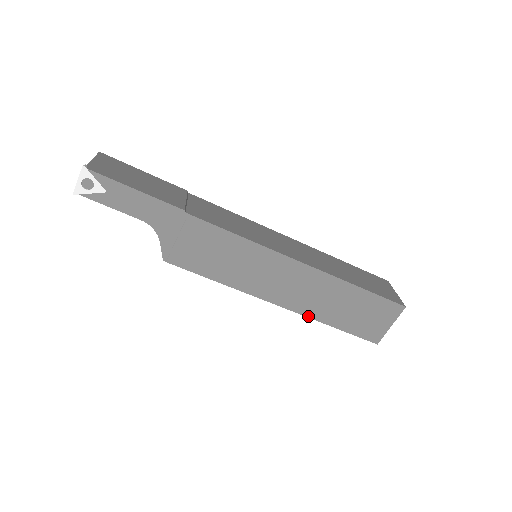
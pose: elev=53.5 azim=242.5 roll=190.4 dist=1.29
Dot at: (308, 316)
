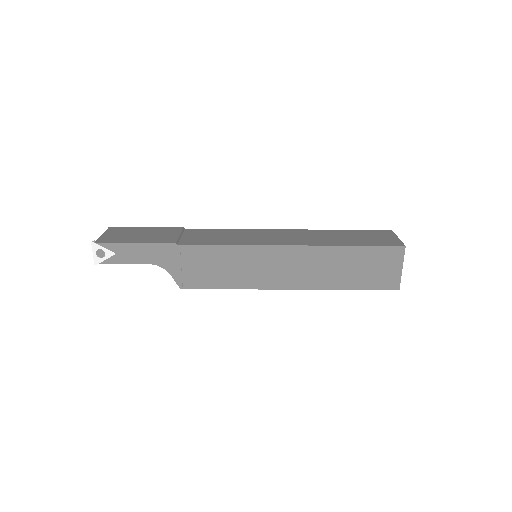
Dot at: (320, 289)
